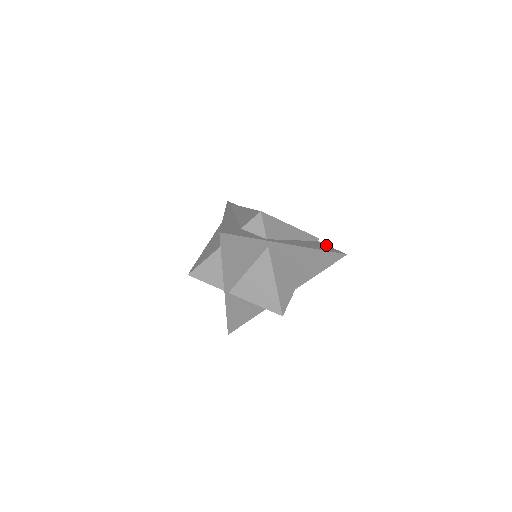
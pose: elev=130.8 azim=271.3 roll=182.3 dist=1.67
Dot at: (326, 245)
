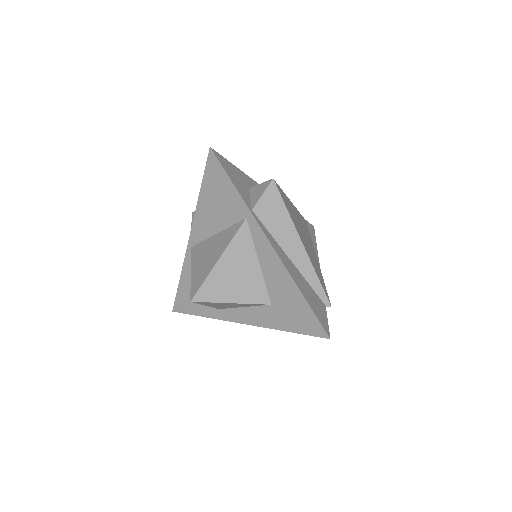
Dot at: (326, 313)
